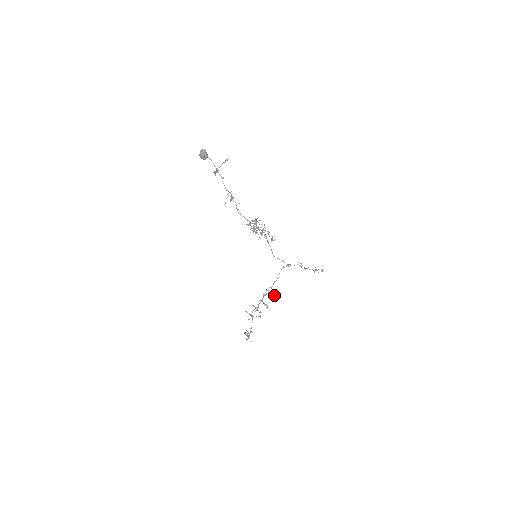
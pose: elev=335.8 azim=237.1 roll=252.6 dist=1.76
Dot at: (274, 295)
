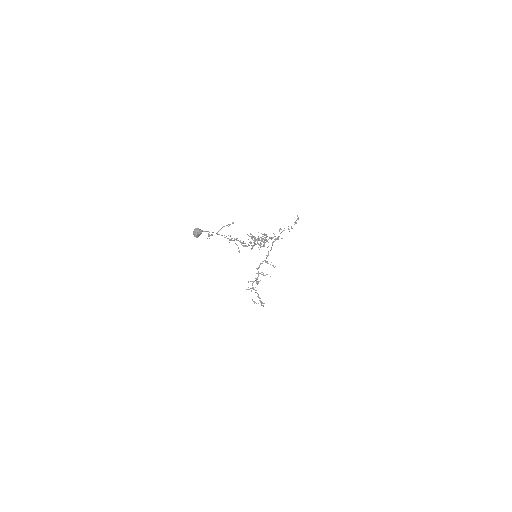
Dot at: (268, 263)
